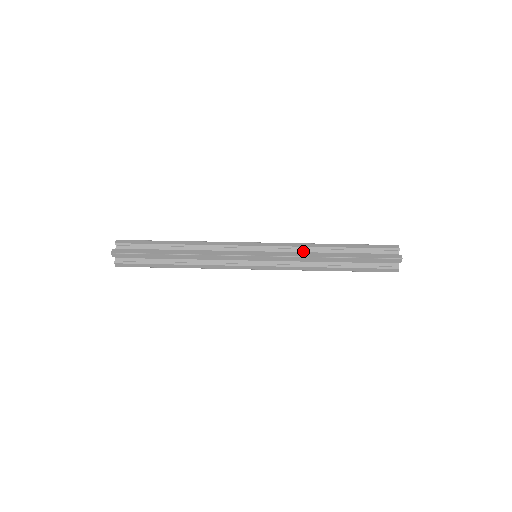
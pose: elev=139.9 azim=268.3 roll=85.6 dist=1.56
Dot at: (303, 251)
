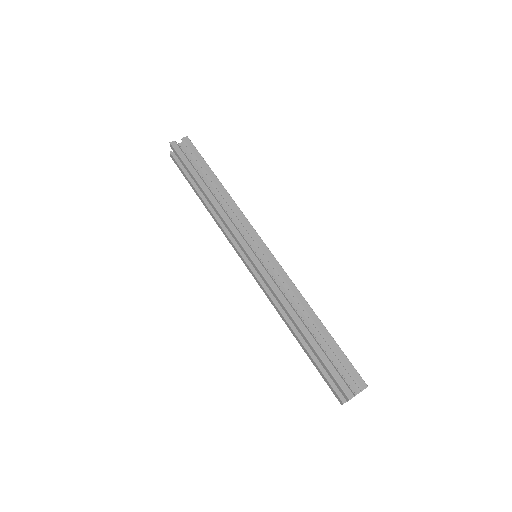
Dot at: (290, 294)
